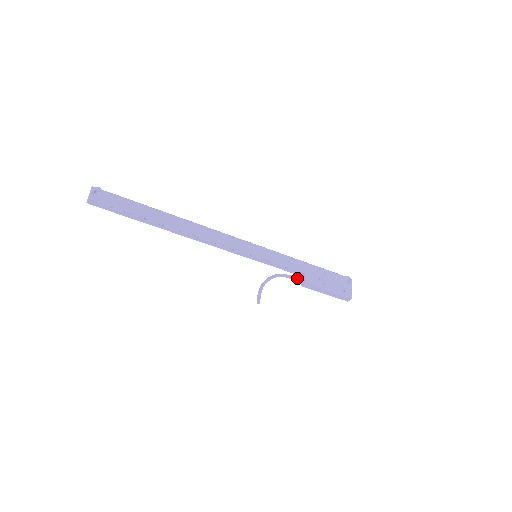
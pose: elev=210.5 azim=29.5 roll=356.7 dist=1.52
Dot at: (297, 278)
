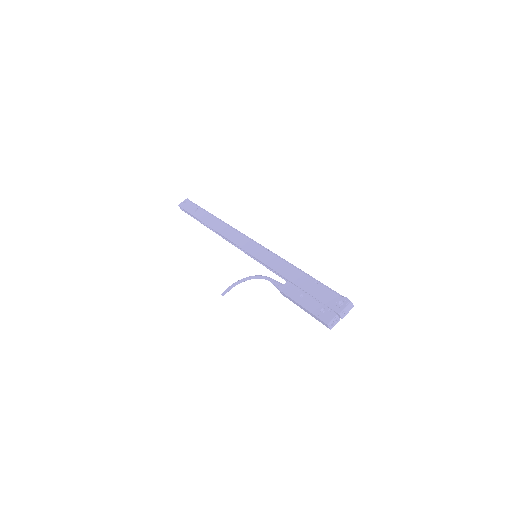
Dot at: (276, 283)
